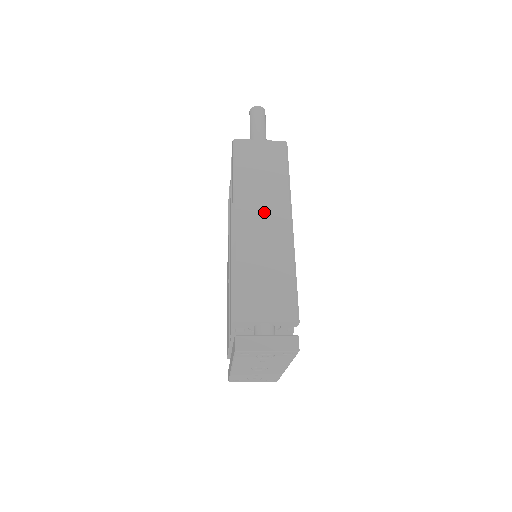
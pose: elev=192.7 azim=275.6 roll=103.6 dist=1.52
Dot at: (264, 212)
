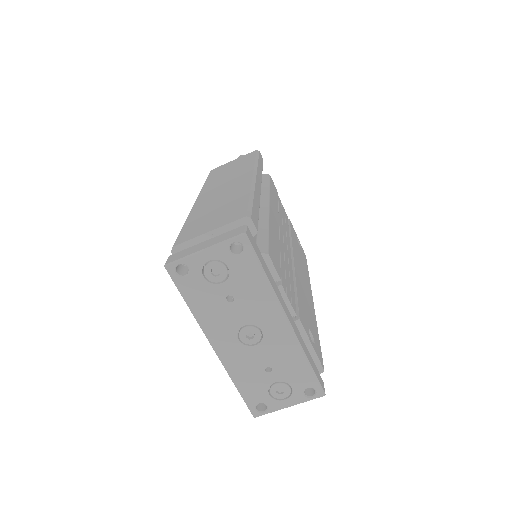
Dot at: (226, 183)
